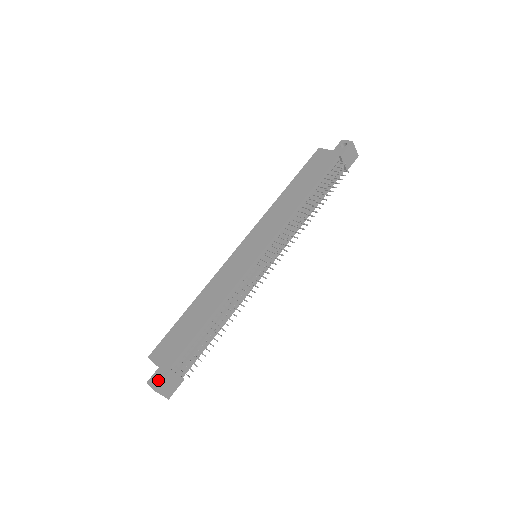
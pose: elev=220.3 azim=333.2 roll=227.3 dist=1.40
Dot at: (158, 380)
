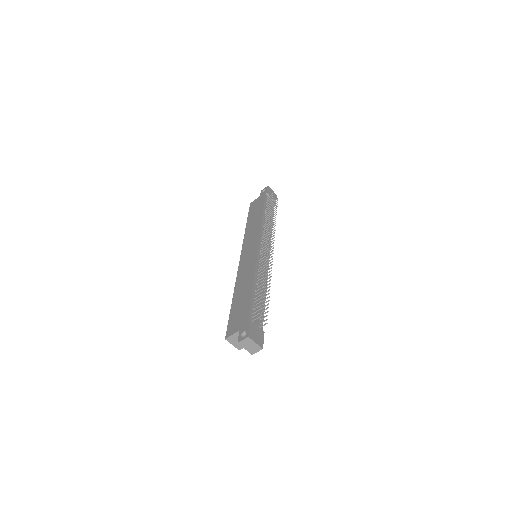
Dot at: occluded
